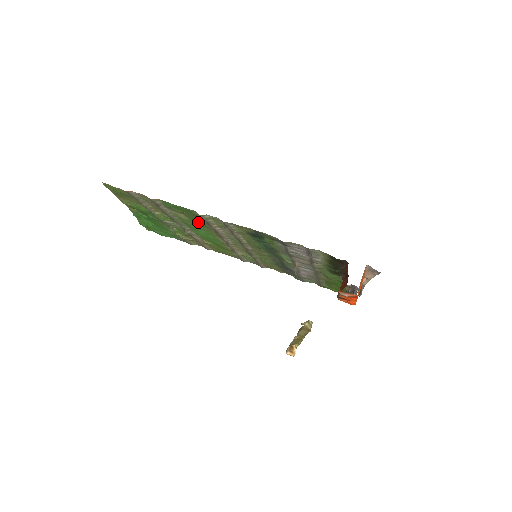
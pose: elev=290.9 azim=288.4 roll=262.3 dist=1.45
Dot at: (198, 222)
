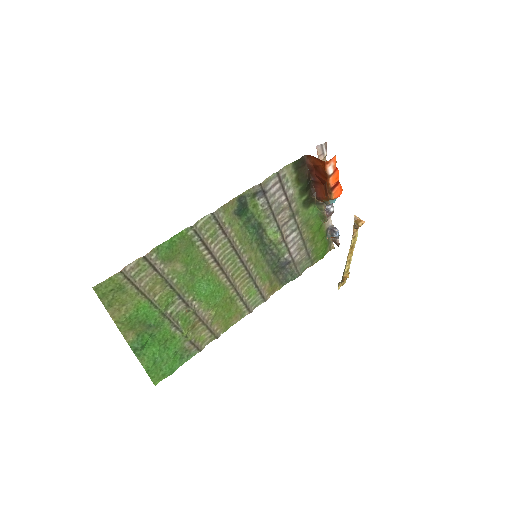
Dot at: (194, 263)
